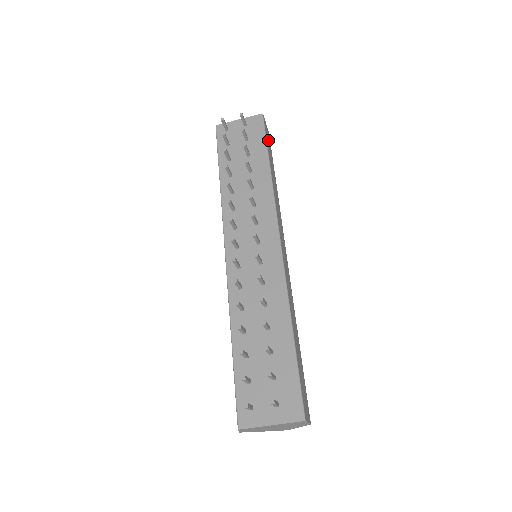
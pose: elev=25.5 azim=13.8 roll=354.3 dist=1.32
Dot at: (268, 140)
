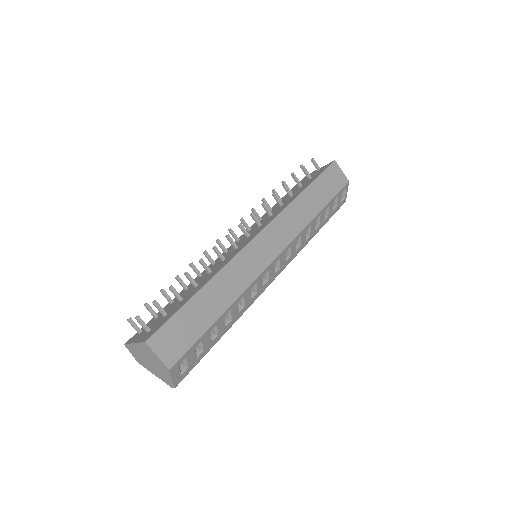
Dot at: (332, 181)
